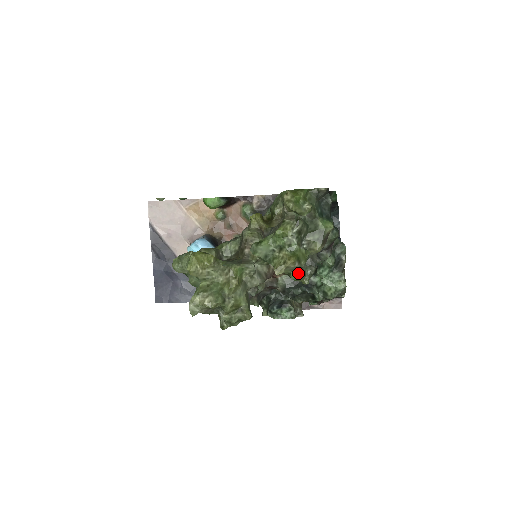
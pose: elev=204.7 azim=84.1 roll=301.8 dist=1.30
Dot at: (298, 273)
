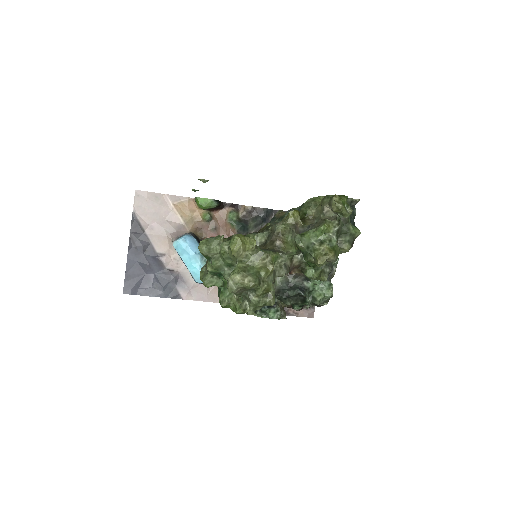
Dot at: (314, 271)
